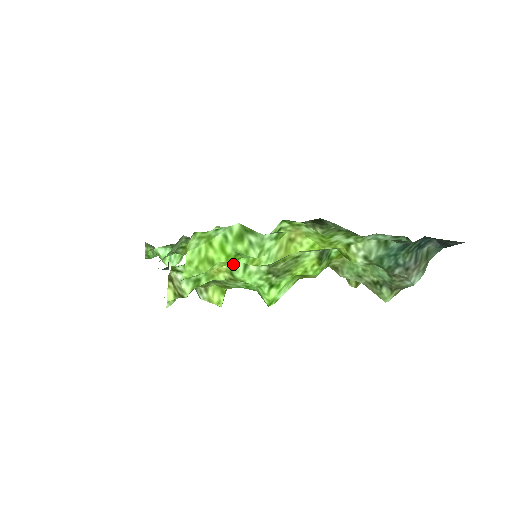
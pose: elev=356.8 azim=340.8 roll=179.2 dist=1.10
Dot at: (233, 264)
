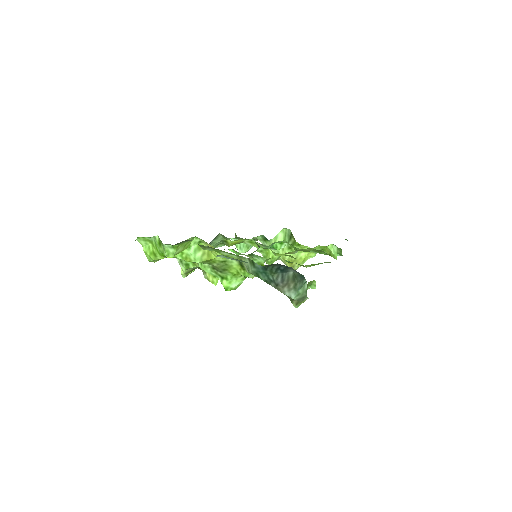
Dot at: occluded
